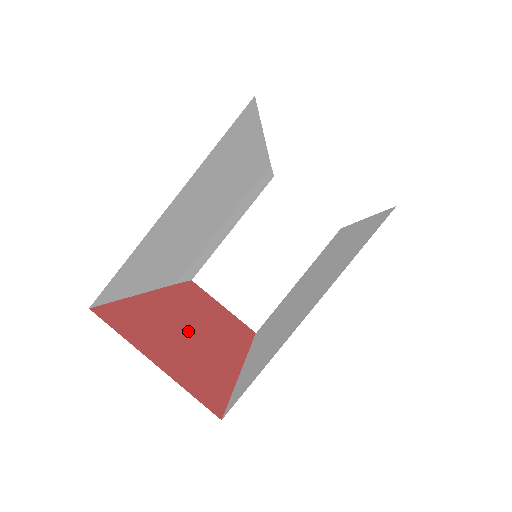
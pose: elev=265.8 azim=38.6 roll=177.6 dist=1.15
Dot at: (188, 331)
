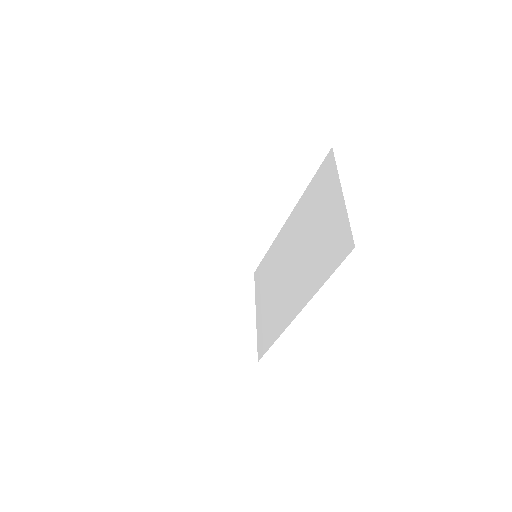
Dot at: occluded
